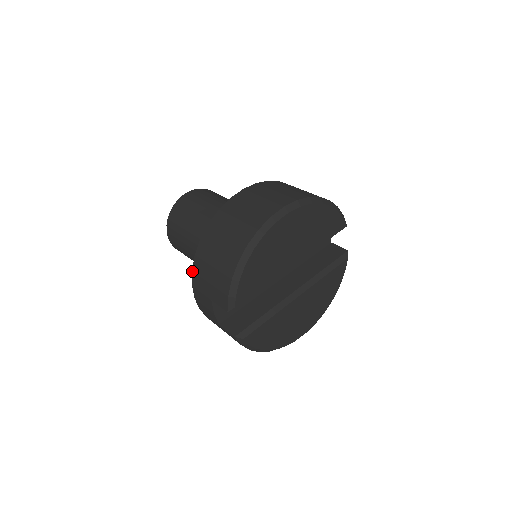
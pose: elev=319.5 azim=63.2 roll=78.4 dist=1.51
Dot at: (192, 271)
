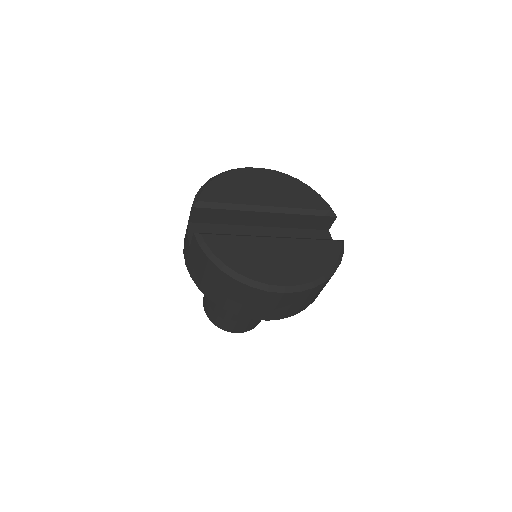
Dot at: occluded
